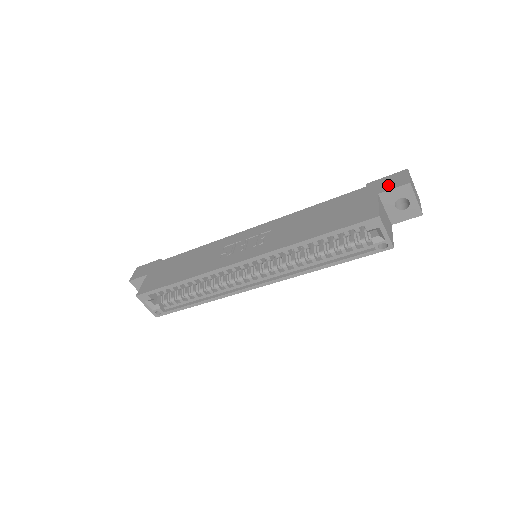
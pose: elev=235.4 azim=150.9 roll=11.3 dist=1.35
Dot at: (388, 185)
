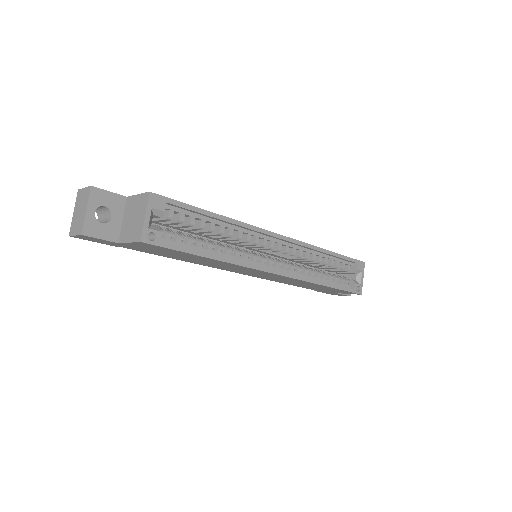
Dot at: occluded
